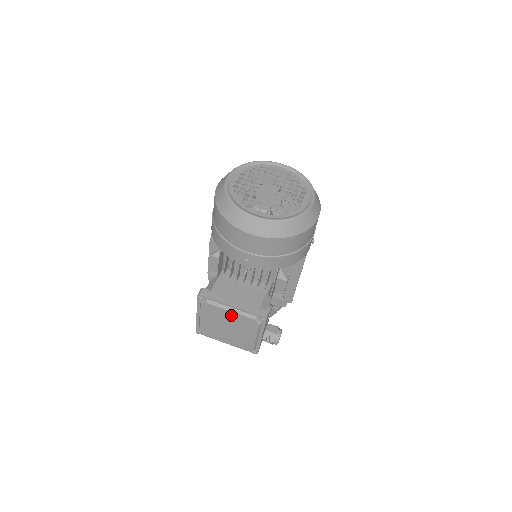
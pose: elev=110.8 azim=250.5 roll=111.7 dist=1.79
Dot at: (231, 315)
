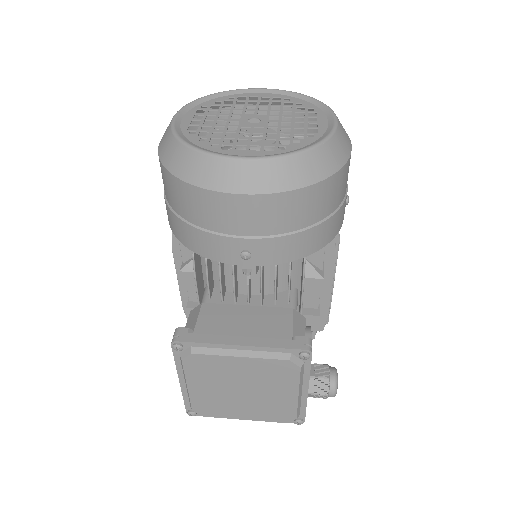
Dot at: (243, 364)
